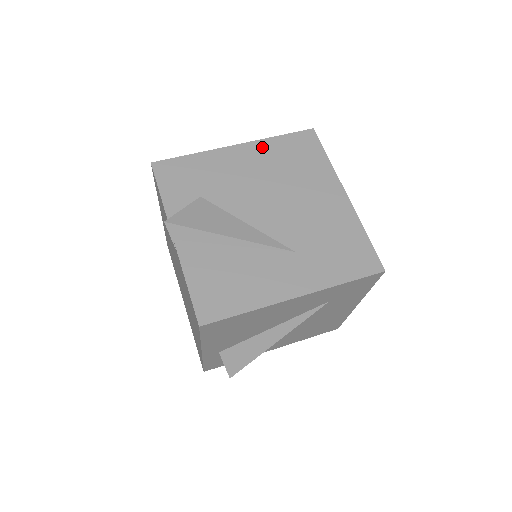
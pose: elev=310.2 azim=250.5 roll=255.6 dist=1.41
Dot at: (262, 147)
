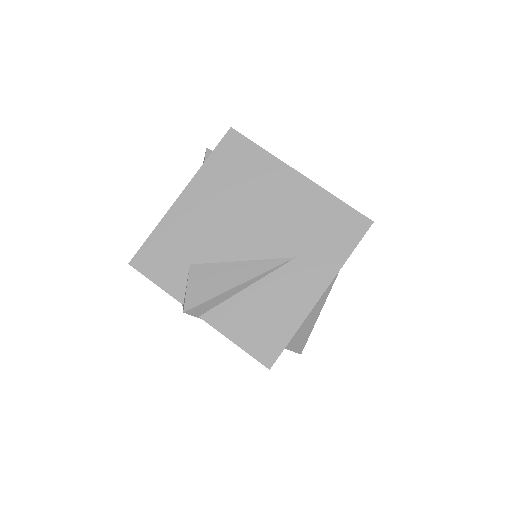
Dot at: (203, 180)
